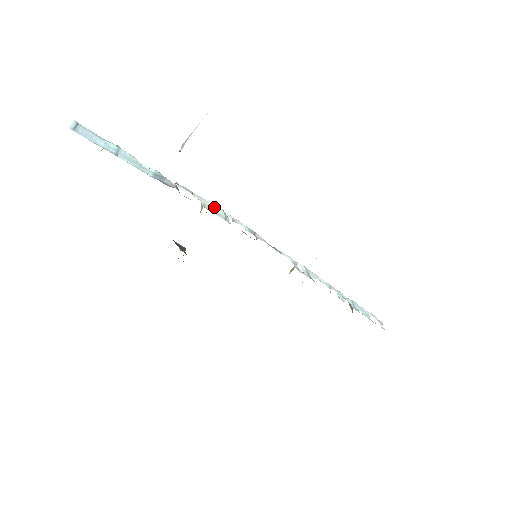
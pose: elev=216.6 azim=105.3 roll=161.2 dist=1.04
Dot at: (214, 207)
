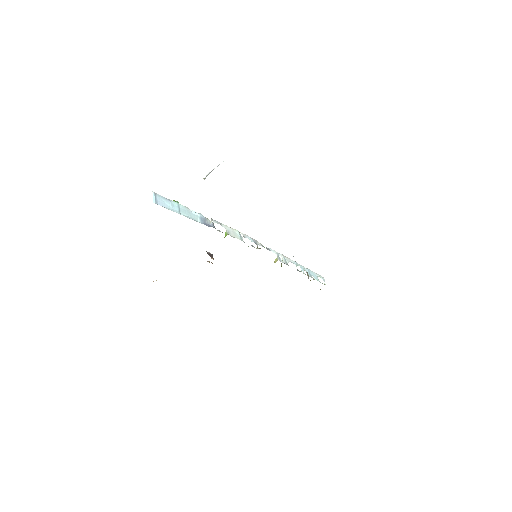
Dot at: (233, 230)
